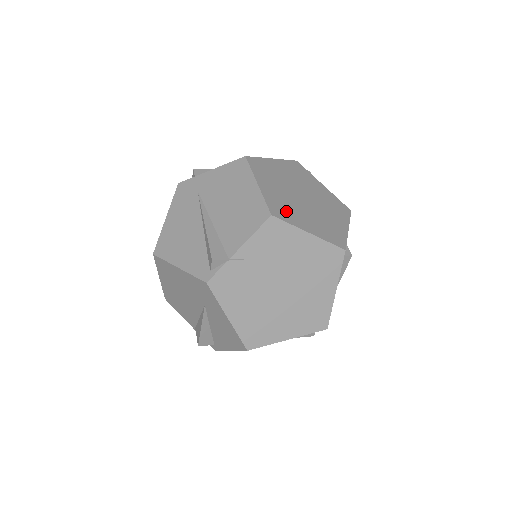
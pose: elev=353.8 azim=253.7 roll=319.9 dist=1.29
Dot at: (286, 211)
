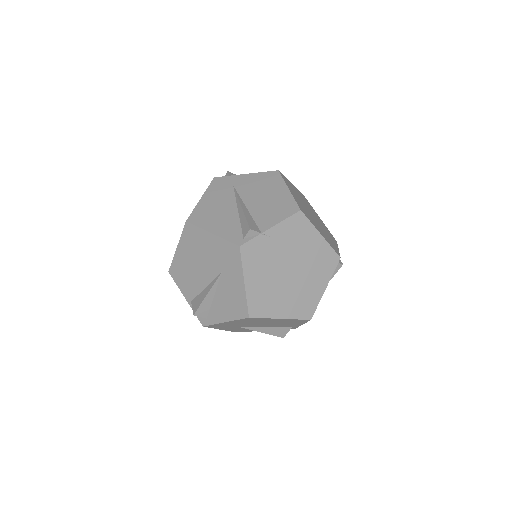
Dot at: (307, 214)
